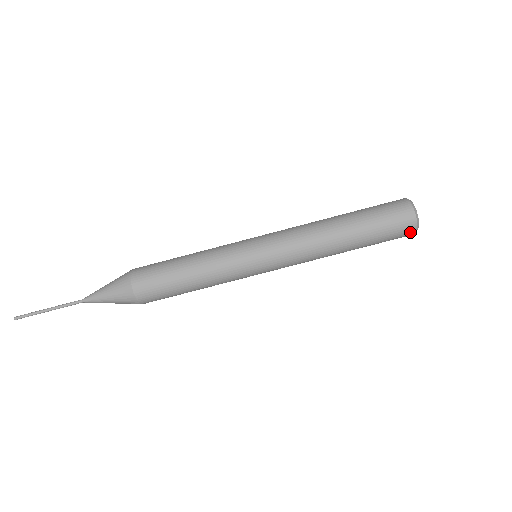
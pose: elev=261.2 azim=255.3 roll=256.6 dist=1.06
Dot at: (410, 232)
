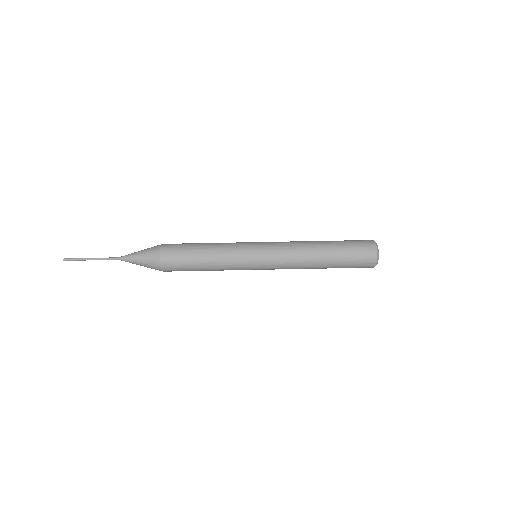
Dot at: (370, 267)
